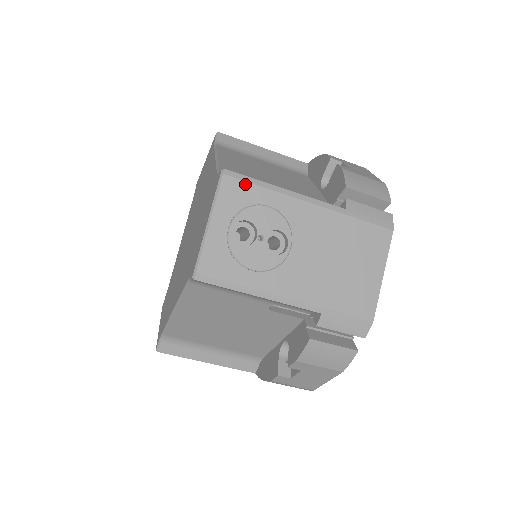
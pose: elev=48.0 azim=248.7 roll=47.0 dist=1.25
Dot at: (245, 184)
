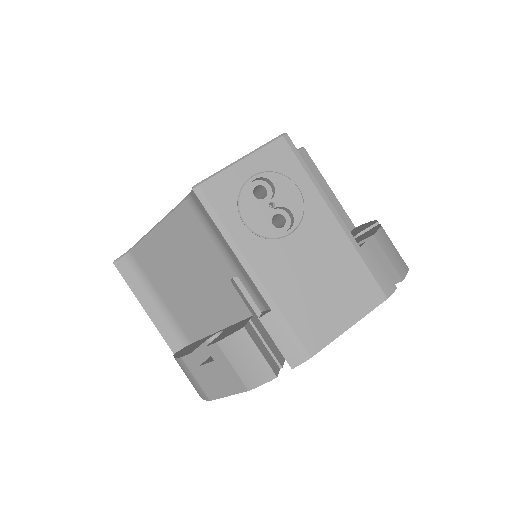
Dot at: (294, 157)
